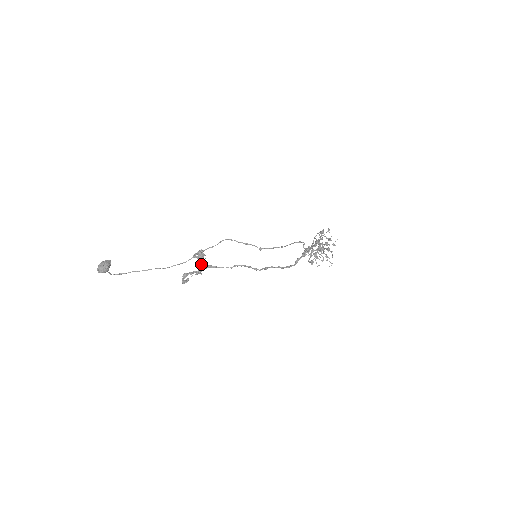
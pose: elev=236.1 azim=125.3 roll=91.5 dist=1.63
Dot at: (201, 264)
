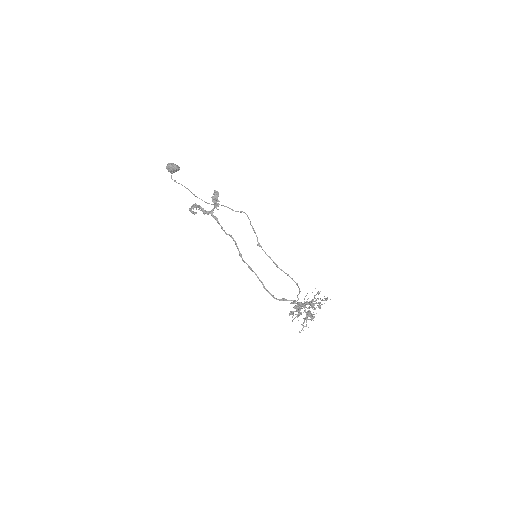
Dot at: (213, 210)
